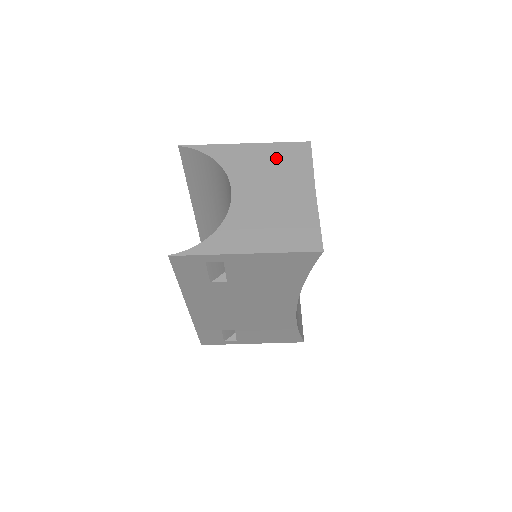
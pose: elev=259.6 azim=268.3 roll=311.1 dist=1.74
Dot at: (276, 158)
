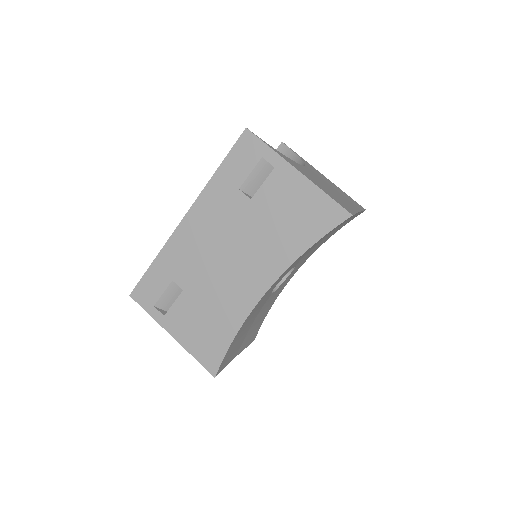
Dot at: (340, 191)
